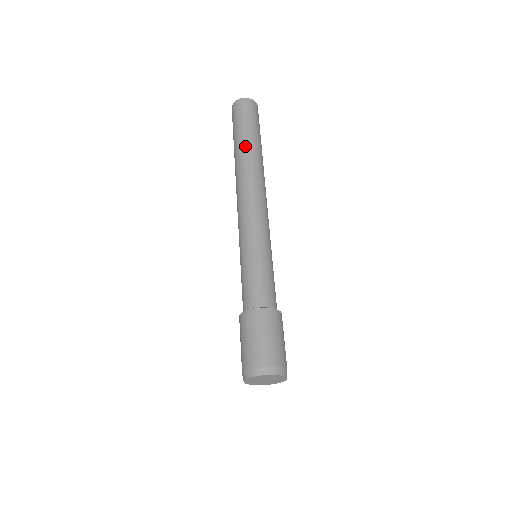
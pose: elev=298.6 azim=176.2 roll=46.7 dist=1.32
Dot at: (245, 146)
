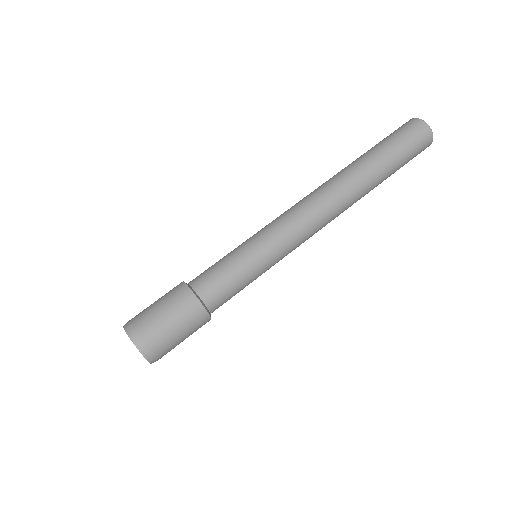
Dot at: (372, 169)
